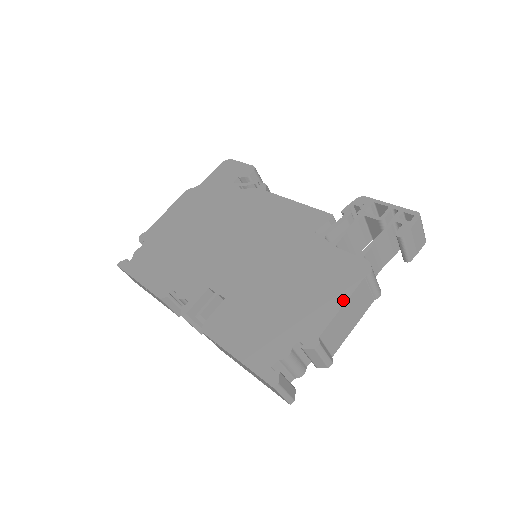
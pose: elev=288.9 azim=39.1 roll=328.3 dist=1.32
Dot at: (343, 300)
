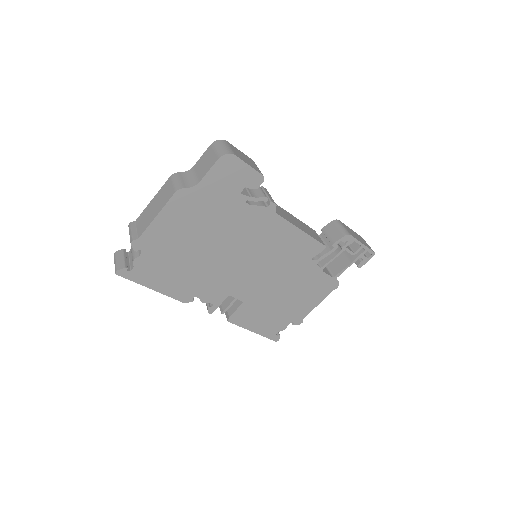
Dot at: (319, 302)
